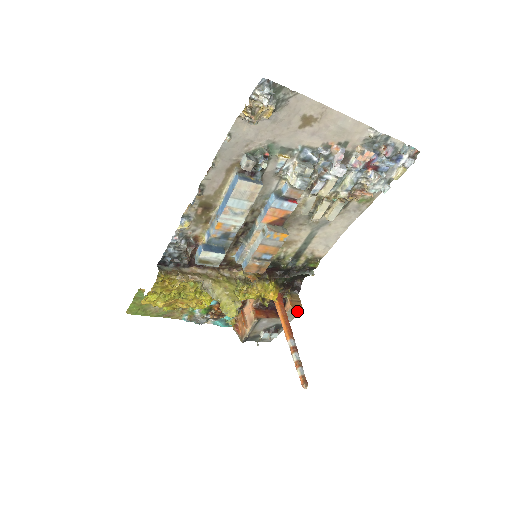
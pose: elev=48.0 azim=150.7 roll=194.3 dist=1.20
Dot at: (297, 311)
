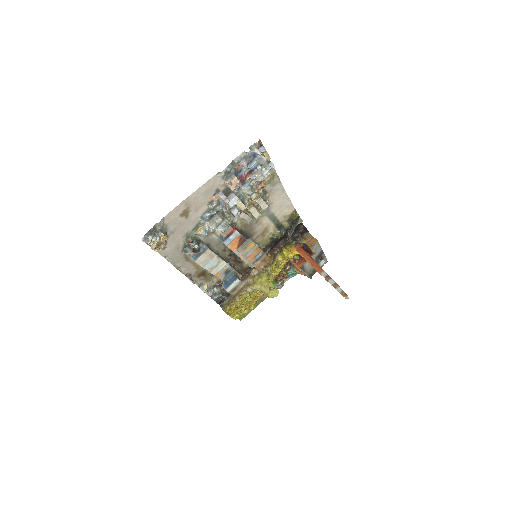
Dot at: (316, 245)
